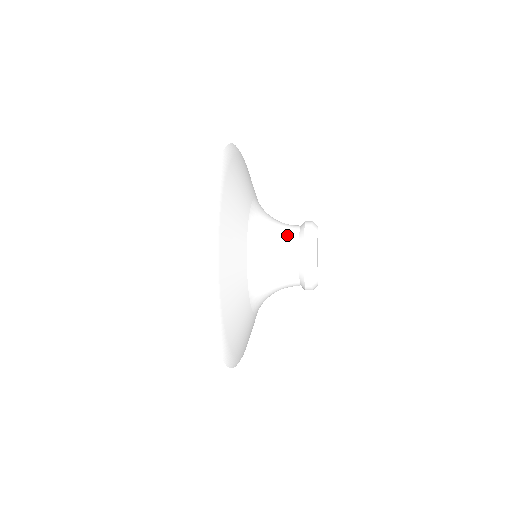
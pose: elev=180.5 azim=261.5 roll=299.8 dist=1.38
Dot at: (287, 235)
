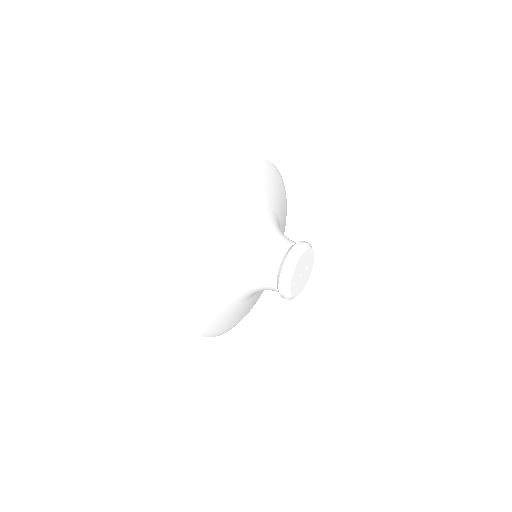
Dot at: (283, 241)
